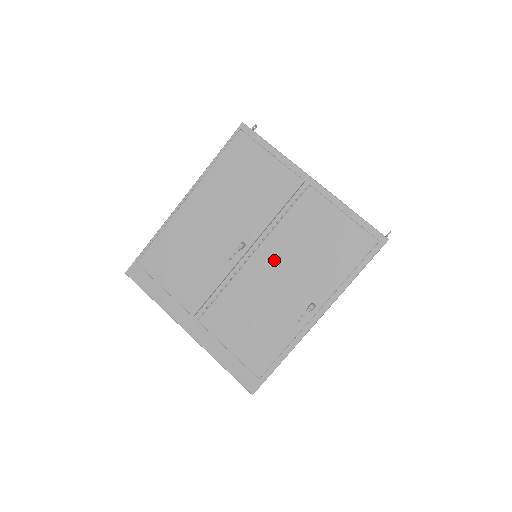
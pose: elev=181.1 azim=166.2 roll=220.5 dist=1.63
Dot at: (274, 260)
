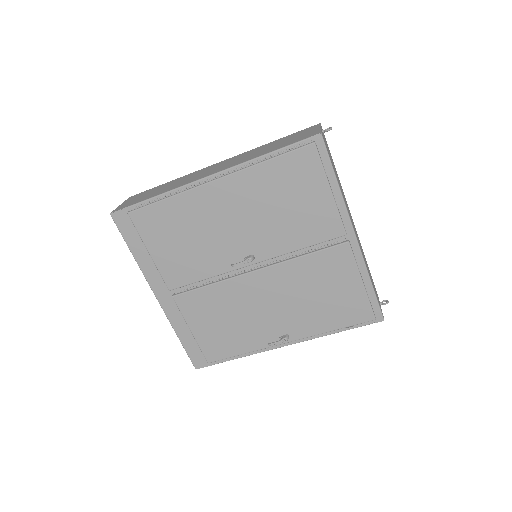
Dot at: (274, 286)
